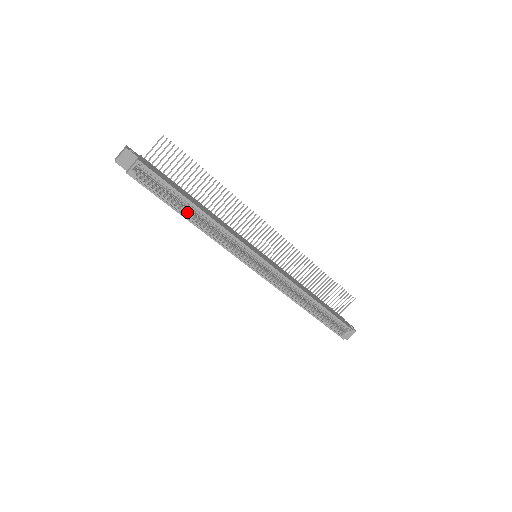
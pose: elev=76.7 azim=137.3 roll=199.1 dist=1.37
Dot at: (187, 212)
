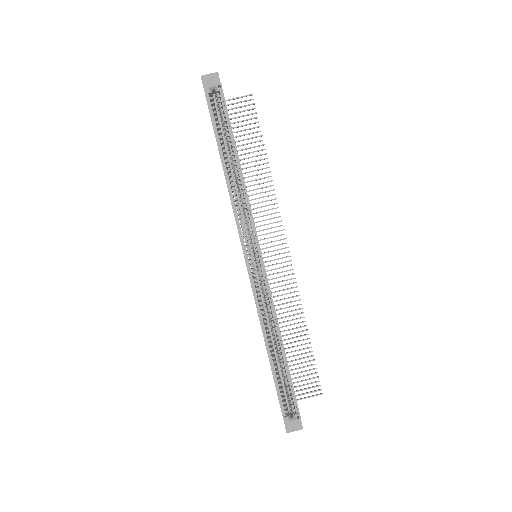
Dot at: (226, 160)
